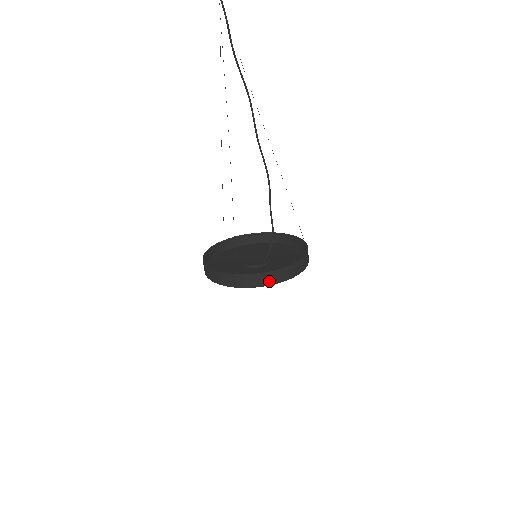
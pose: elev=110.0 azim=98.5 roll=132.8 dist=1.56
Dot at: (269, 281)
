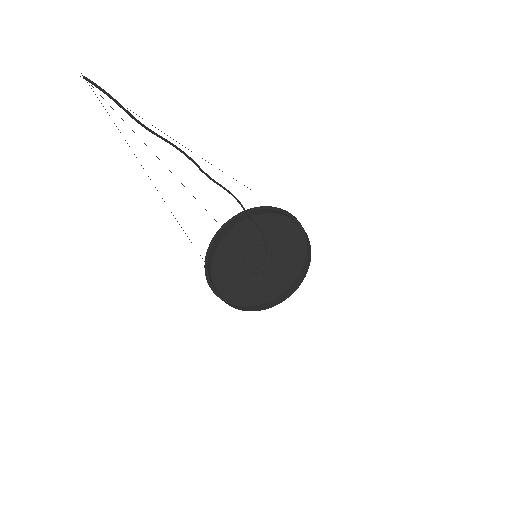
Dot at: (304, 274)
